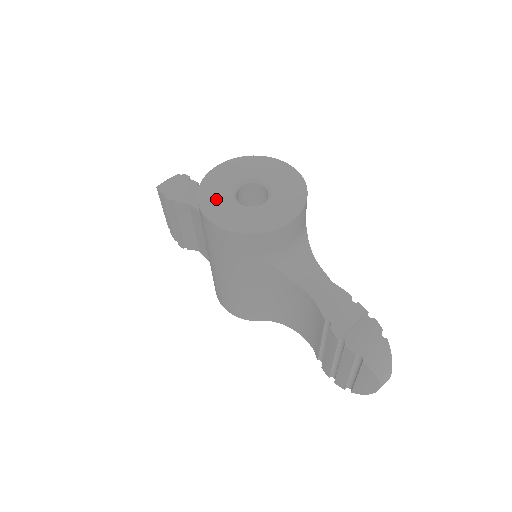
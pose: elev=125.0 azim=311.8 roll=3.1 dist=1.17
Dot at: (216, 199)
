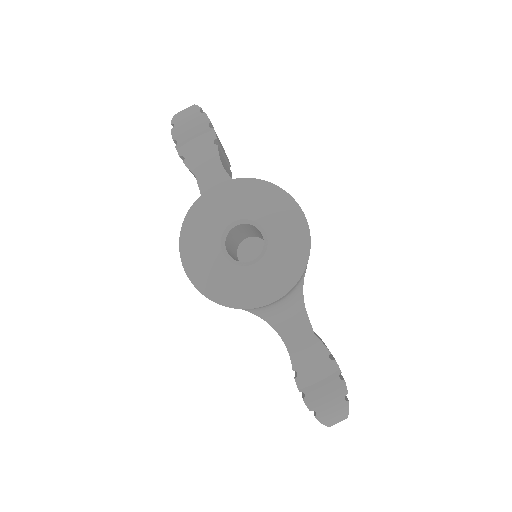
Dot at: (200, 241)
